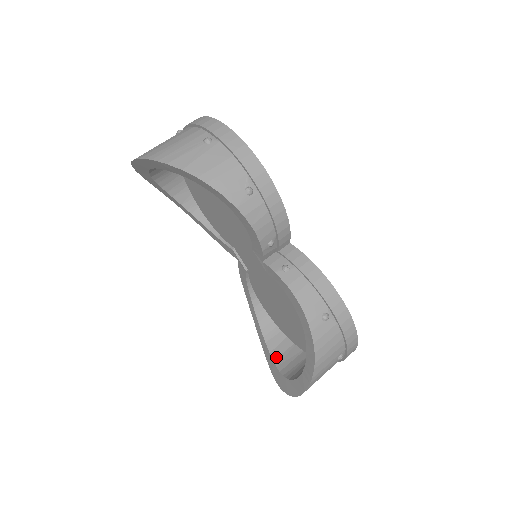
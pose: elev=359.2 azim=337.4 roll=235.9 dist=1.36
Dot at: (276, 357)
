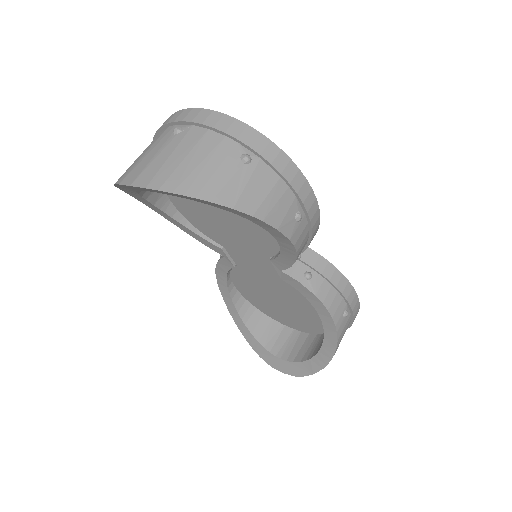
Dot at: (260, 337)
